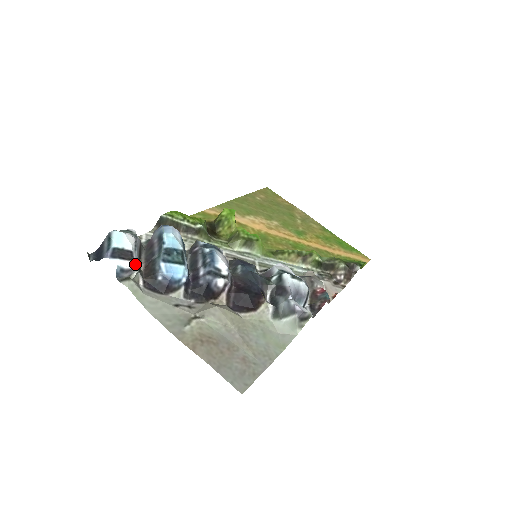
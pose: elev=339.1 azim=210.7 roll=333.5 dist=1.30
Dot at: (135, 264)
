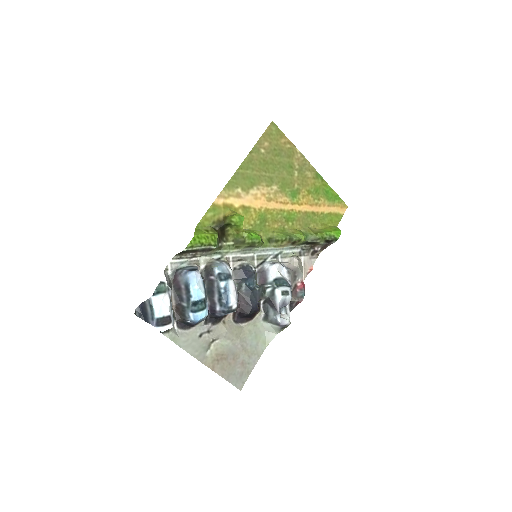
Dot at: (173, 323)
